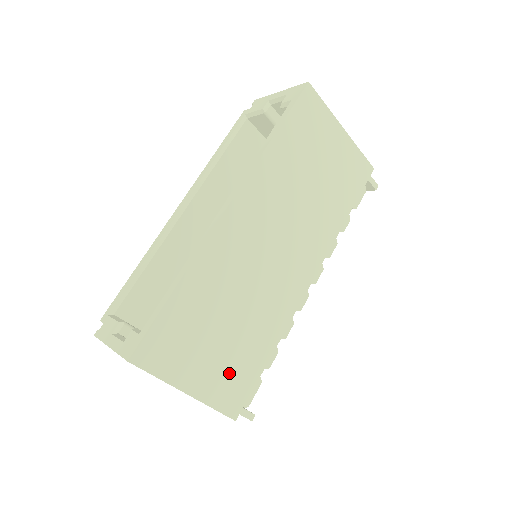
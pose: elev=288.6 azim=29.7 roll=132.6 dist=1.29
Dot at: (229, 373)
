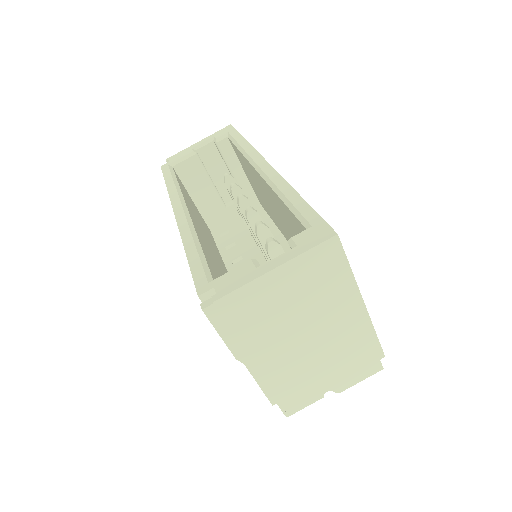
Dot at: occluded
